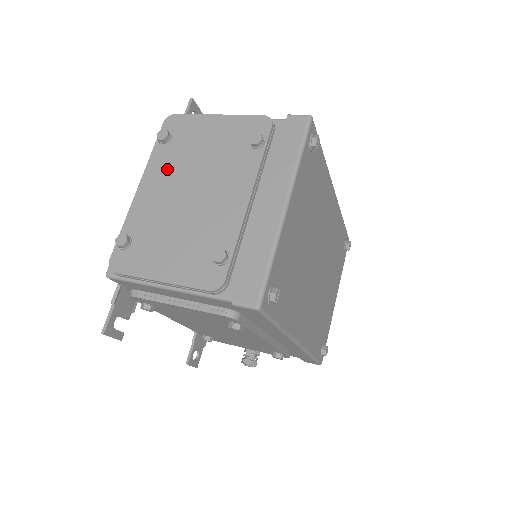
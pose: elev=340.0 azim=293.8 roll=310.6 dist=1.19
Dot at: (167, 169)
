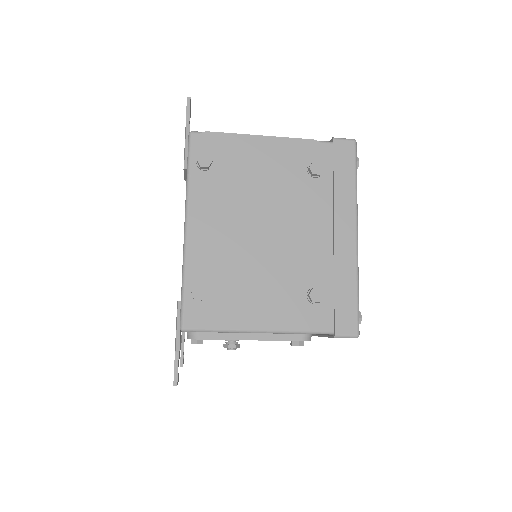
Dot at: (221, 202)
